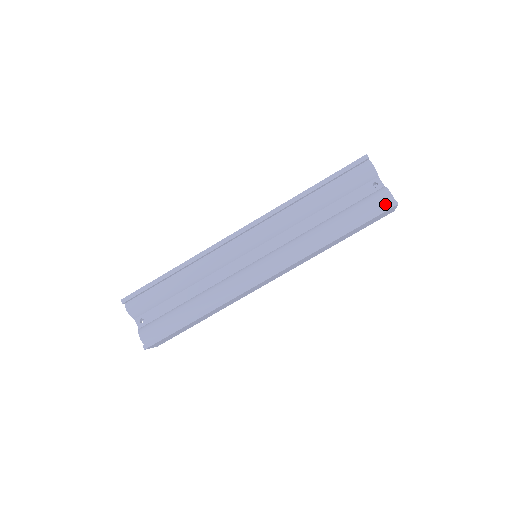
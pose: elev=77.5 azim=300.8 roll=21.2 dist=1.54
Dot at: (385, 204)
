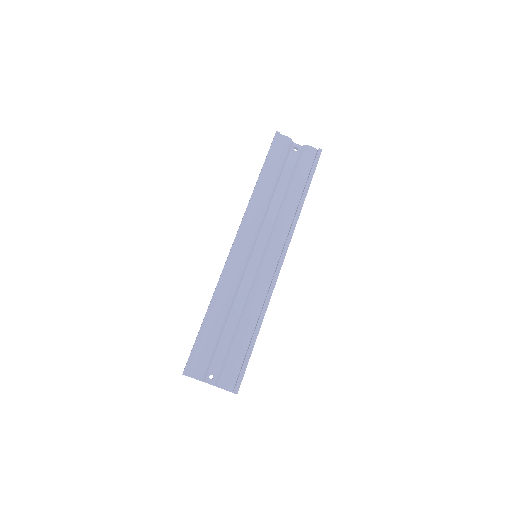
Dot at: (314, 156)
